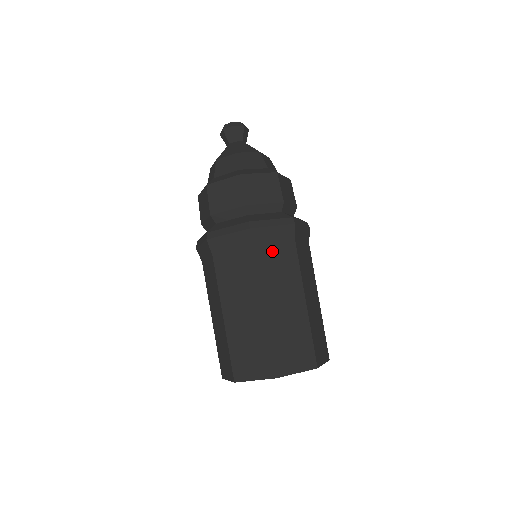
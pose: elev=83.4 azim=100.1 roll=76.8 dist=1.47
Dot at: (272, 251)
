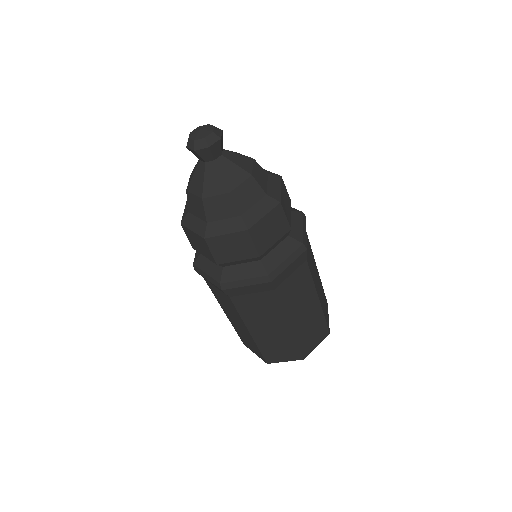
Dot at: (290, 283)
